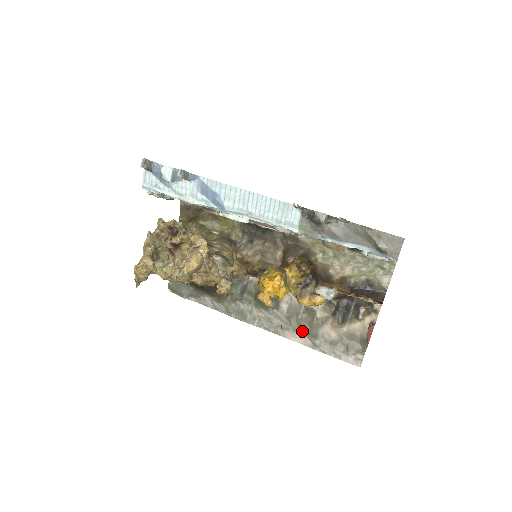
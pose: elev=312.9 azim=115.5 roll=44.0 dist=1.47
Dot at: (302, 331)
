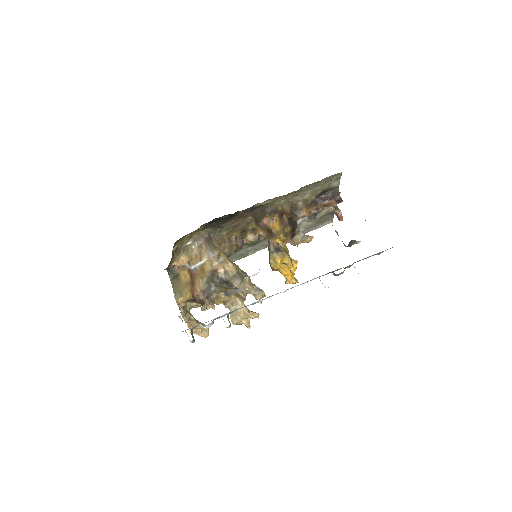
Dot at: occluded
